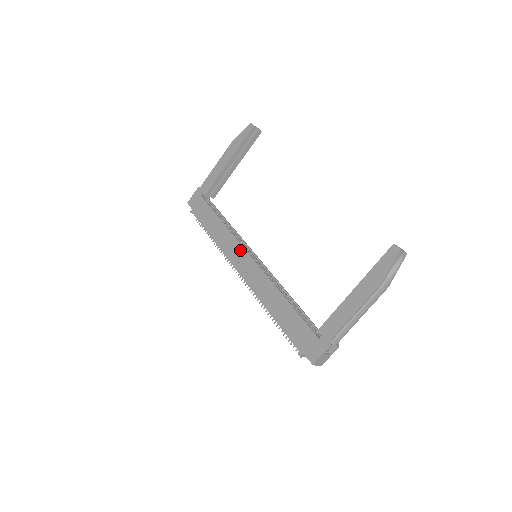
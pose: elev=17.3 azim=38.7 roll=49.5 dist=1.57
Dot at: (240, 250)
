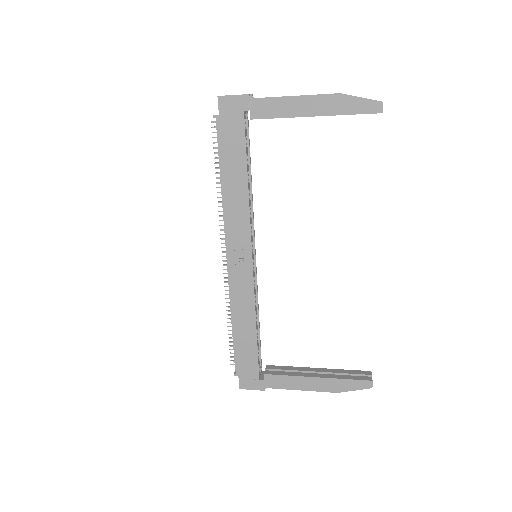
Dot at: (246, 242)
